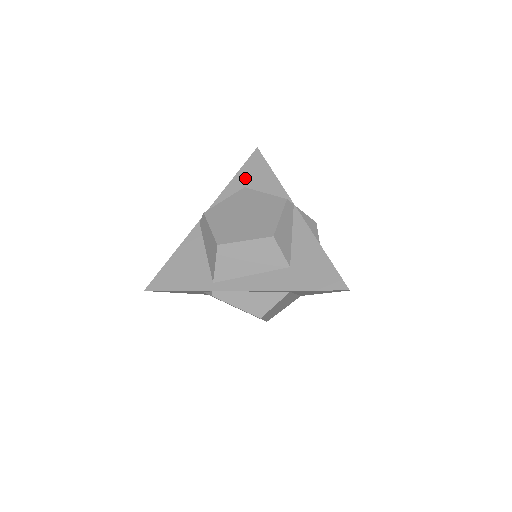
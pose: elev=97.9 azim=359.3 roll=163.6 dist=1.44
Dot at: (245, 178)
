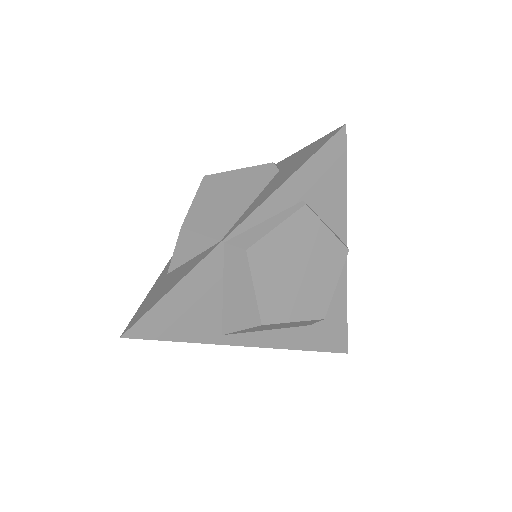
Dot at: (310, 181)
